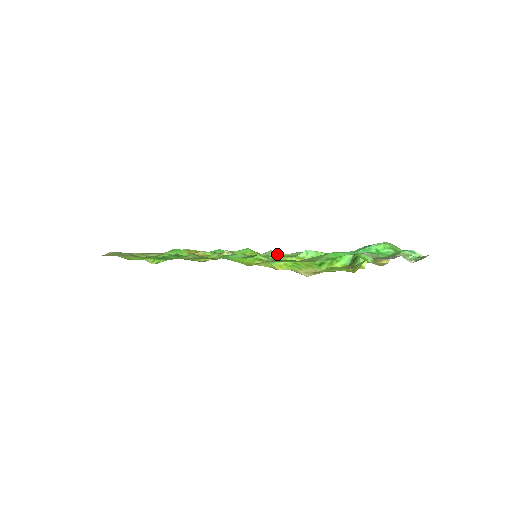
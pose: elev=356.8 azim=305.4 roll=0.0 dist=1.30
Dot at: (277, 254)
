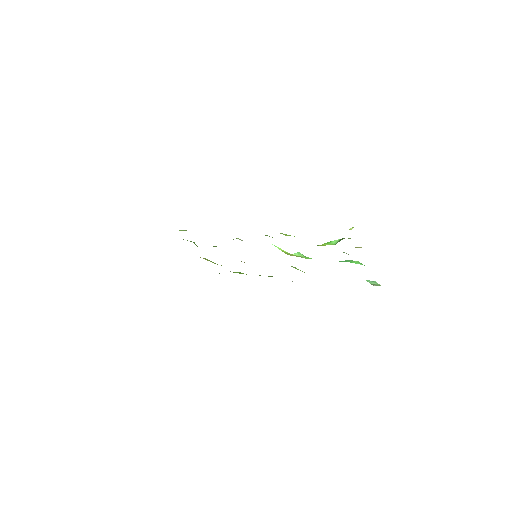
Dot at: occluded
